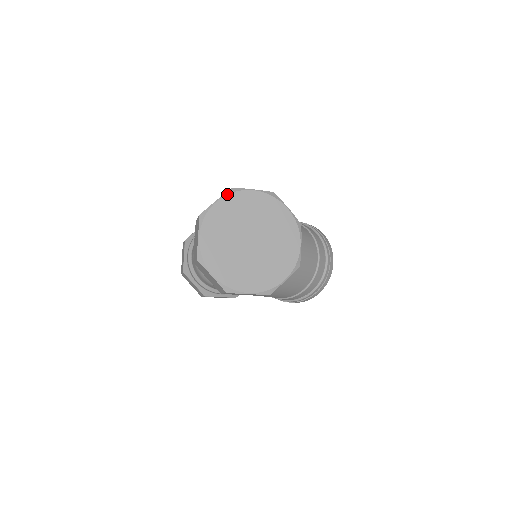
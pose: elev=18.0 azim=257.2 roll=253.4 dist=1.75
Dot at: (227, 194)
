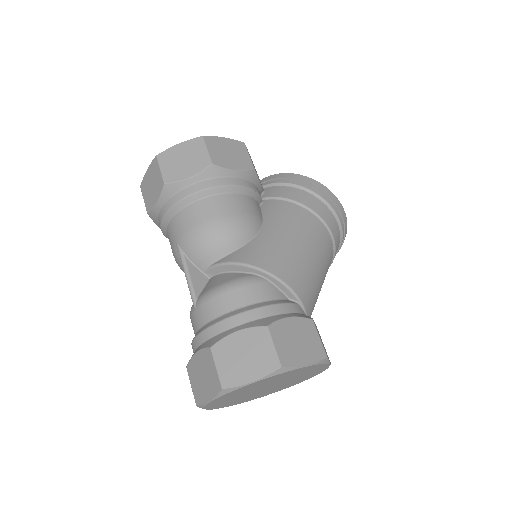
Dot at: (271, 376)
